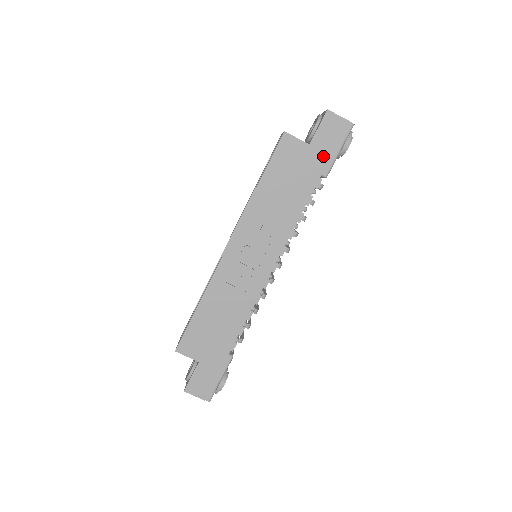
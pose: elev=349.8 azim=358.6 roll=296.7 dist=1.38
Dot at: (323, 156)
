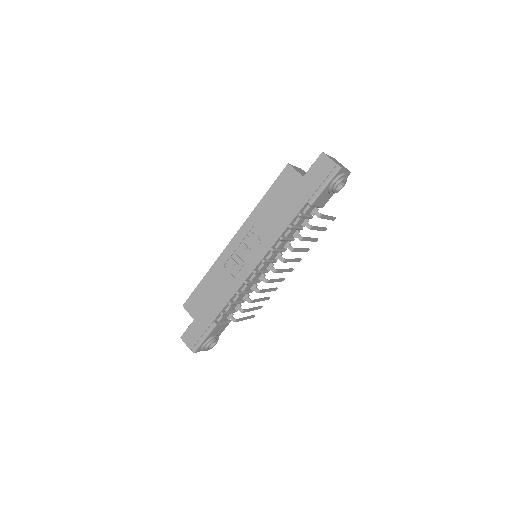
Dot at: (311, 188)
